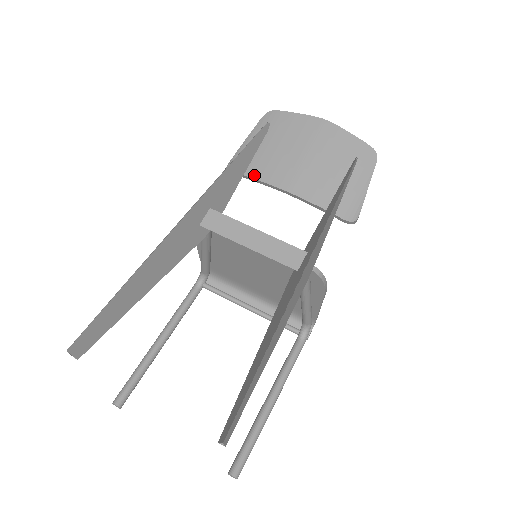
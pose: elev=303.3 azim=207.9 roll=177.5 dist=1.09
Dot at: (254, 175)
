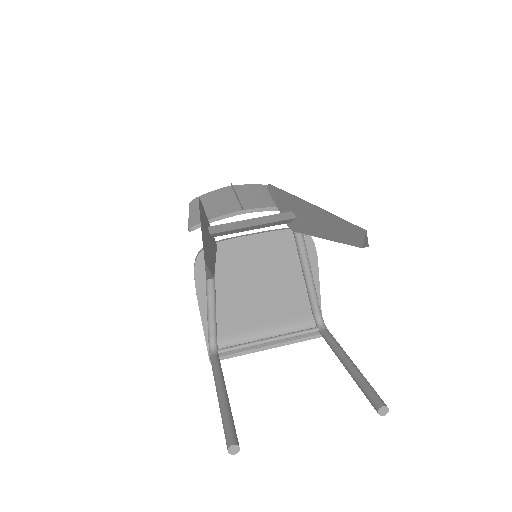
Dot at: (214, 219)
